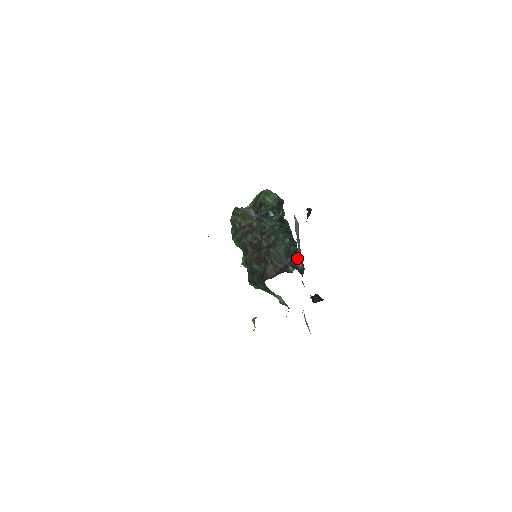
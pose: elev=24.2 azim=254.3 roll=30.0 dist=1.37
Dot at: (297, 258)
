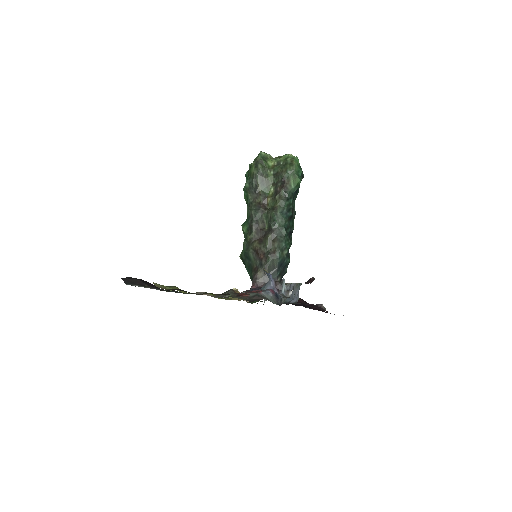
Dot at: occluded
